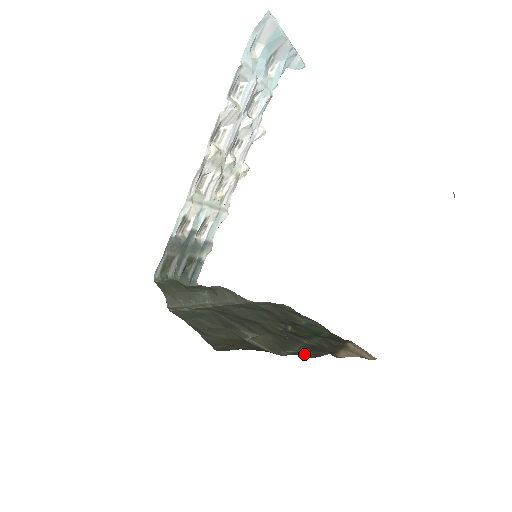
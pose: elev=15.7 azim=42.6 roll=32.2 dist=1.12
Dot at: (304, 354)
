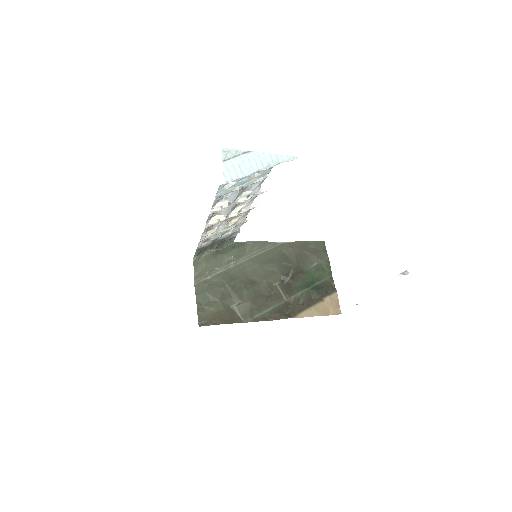
Dot at: (268, 317)
